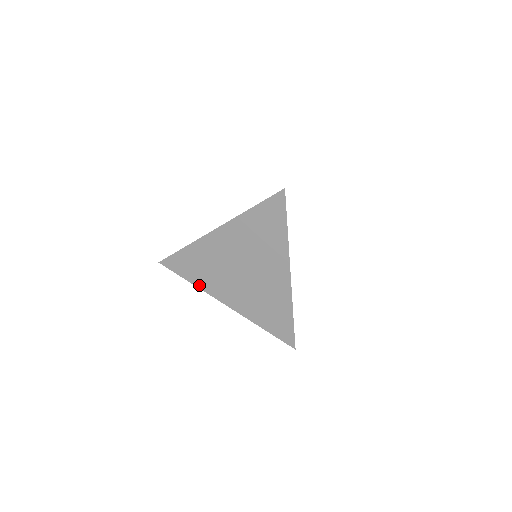
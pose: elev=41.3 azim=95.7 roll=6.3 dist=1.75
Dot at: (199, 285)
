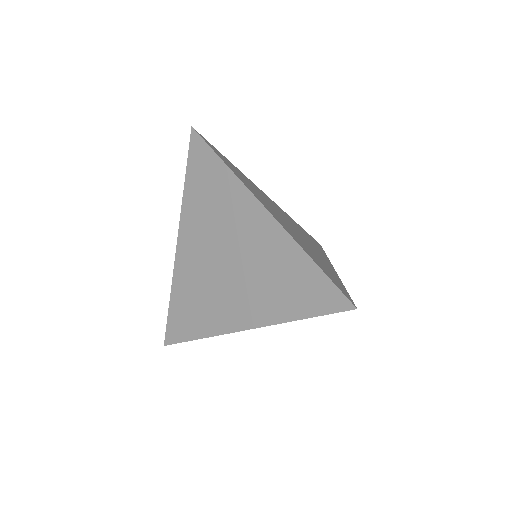
Dot at: (207, 332)
